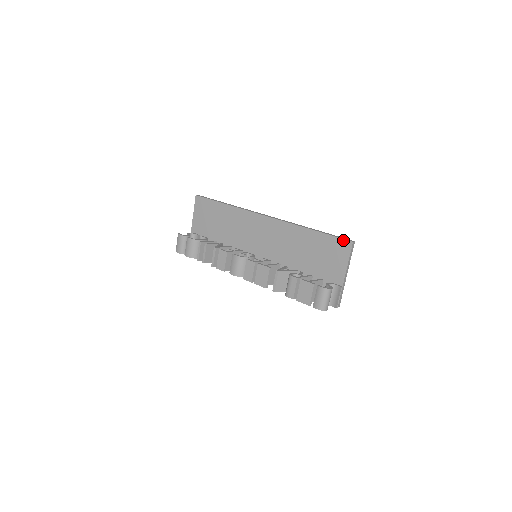
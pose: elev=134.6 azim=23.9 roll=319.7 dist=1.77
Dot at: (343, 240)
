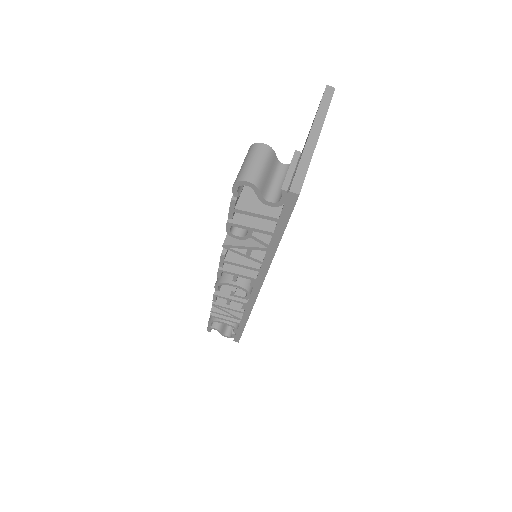
Dot at: occluded
